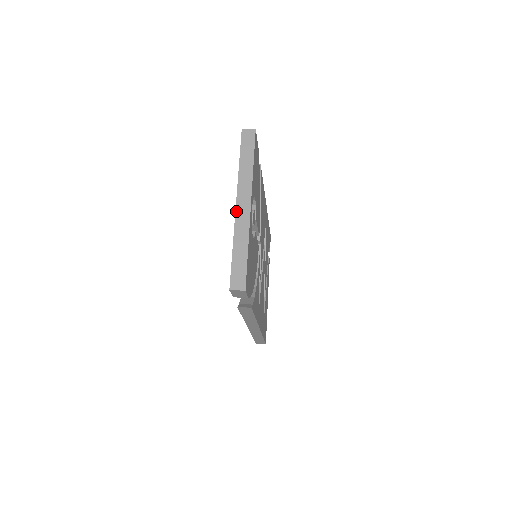
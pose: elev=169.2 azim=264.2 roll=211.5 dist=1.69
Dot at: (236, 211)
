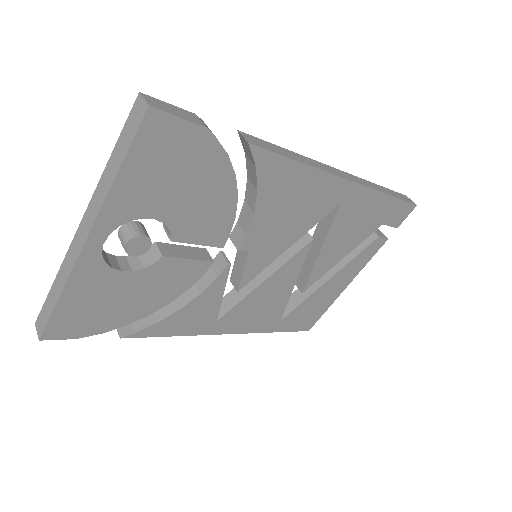
Dot at: (75, 235)
